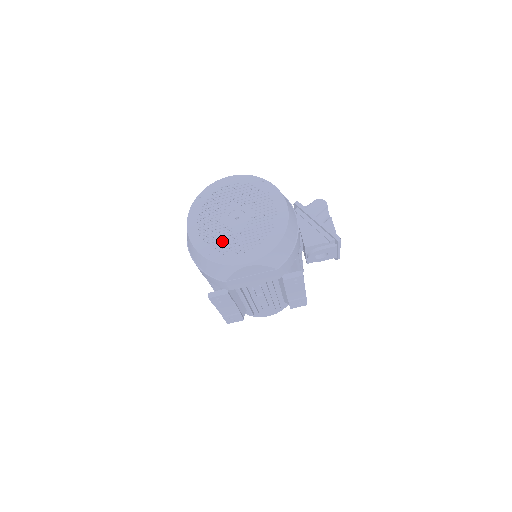
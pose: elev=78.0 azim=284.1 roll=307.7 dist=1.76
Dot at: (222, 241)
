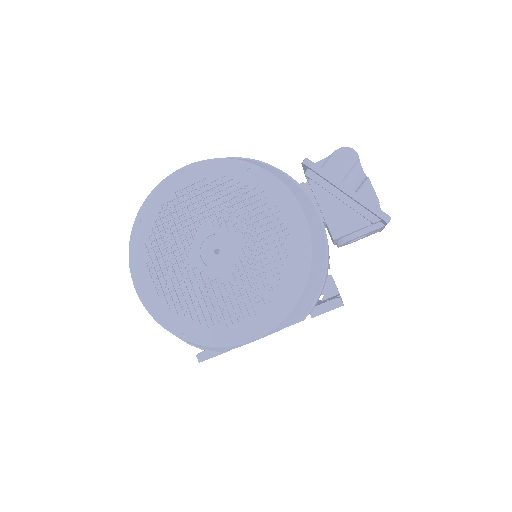
Dot at: (200, 301)
